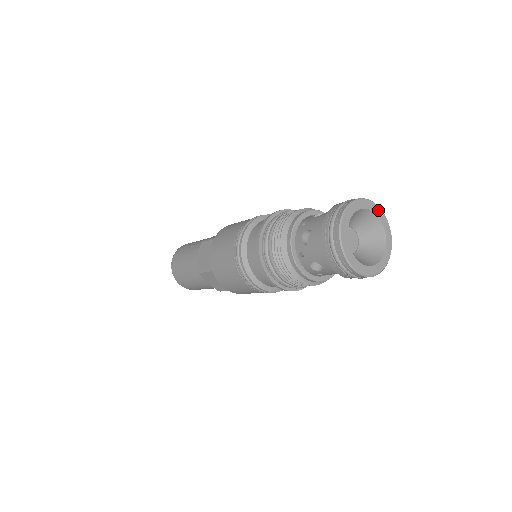
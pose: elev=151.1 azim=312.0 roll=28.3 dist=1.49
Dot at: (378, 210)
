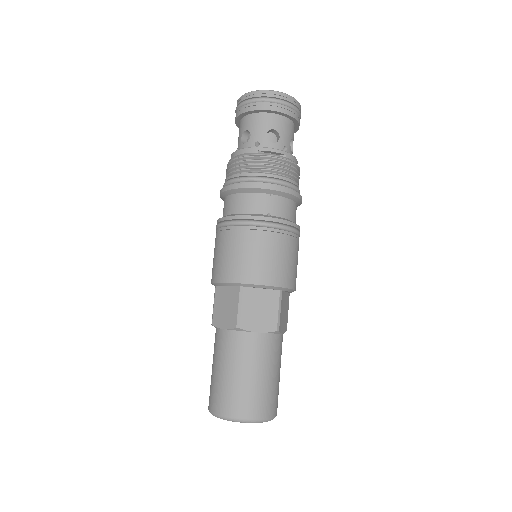
Dot at: occluded
